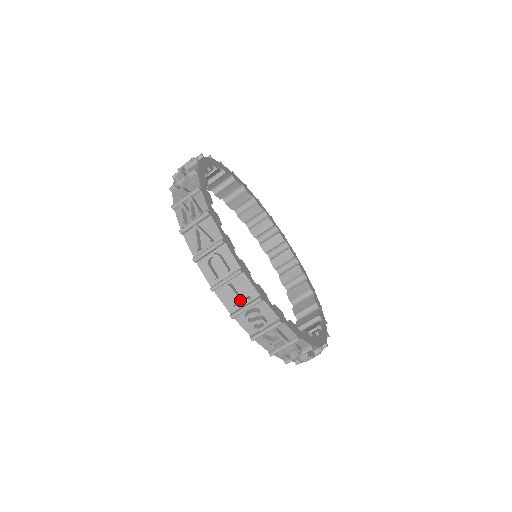
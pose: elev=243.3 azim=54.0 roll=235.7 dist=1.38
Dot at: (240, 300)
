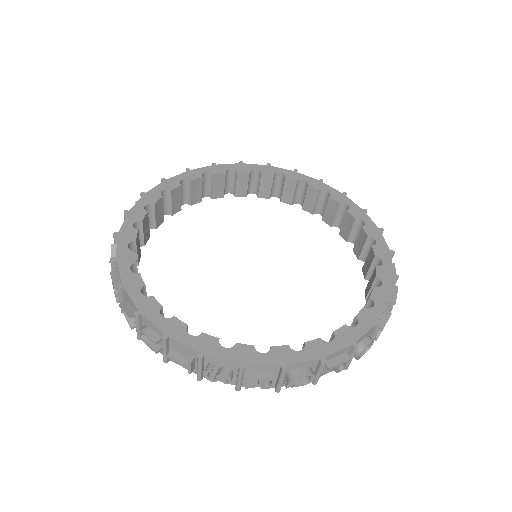
Dot at: (185, 365)
